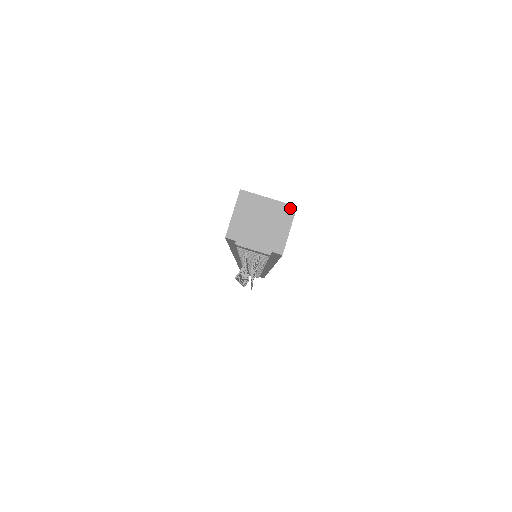
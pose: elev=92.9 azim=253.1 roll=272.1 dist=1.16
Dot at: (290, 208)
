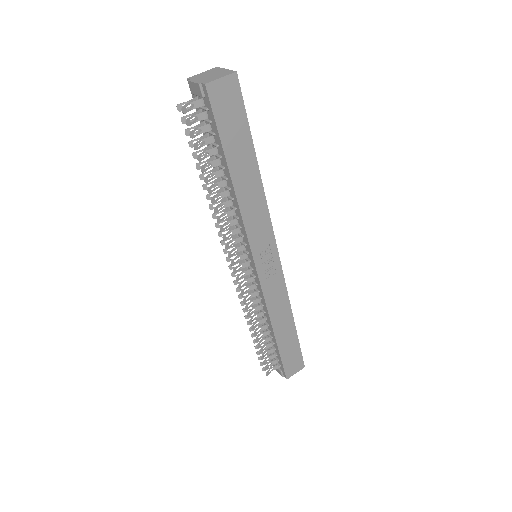
Dot at: (232, 72)
